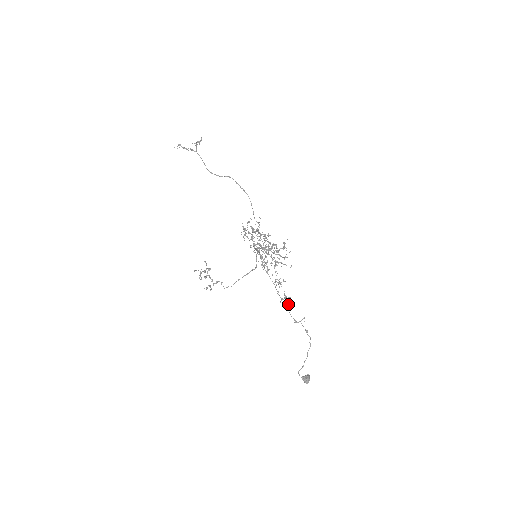
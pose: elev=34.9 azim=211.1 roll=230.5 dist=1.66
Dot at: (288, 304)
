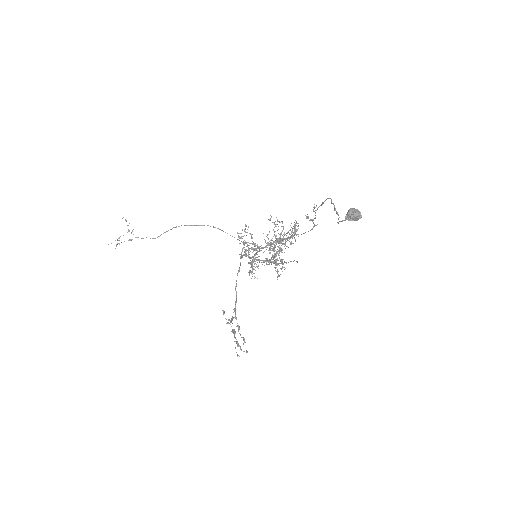
Dot at: (294, 224)
